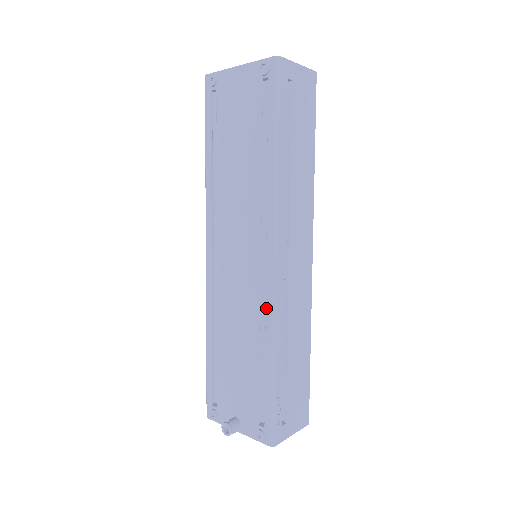
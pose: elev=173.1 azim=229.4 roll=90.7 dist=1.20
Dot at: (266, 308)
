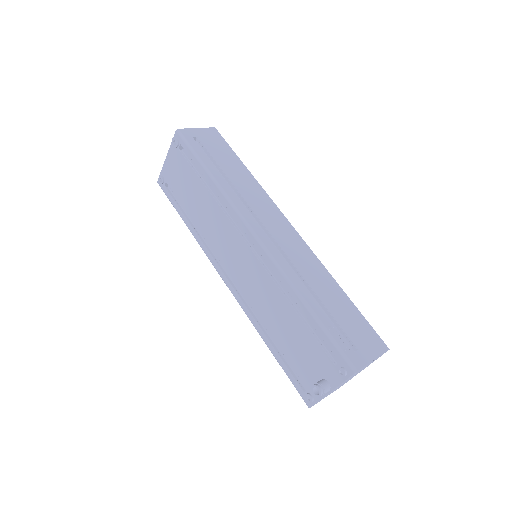
Dot at: (273, 271)
